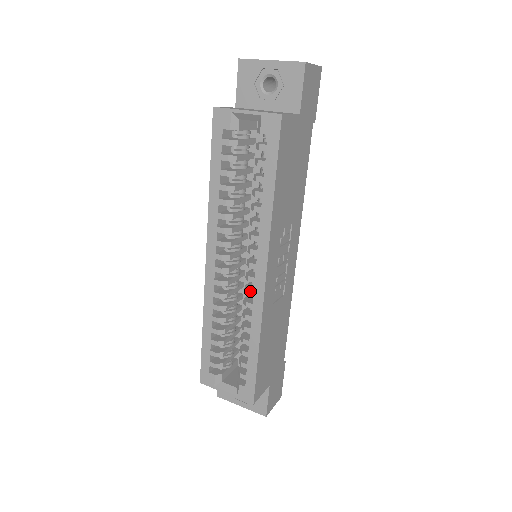
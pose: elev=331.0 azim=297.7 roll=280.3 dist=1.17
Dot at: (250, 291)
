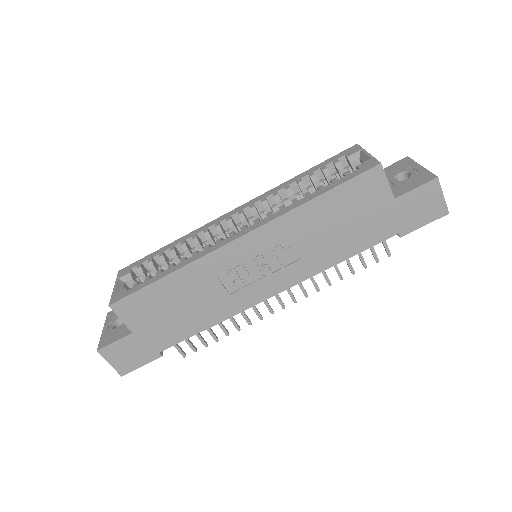
Dot at: (220, 239)
